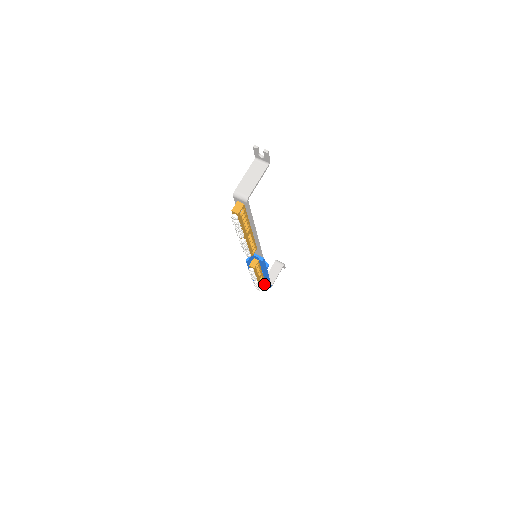
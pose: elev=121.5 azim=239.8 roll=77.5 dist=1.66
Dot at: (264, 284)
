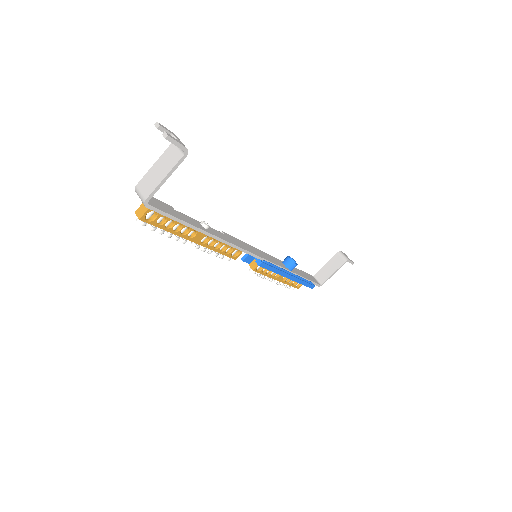
Dot at: occluded
